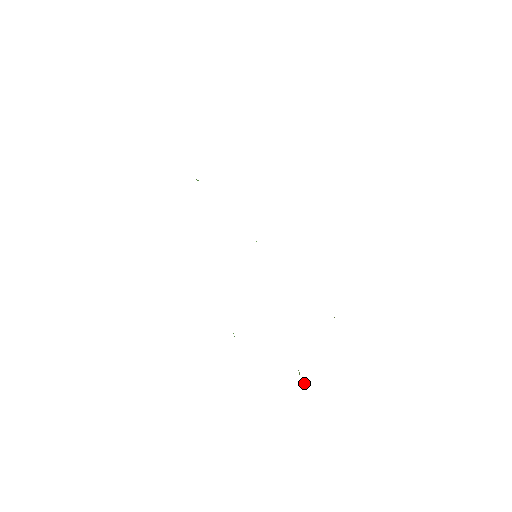
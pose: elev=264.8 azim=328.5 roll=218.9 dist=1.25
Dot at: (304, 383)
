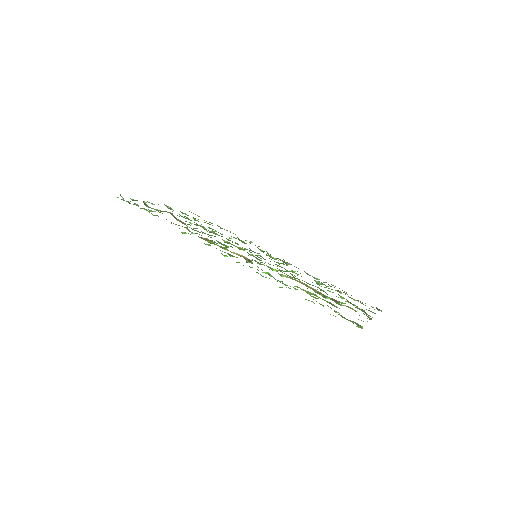
Dot at: occluded
